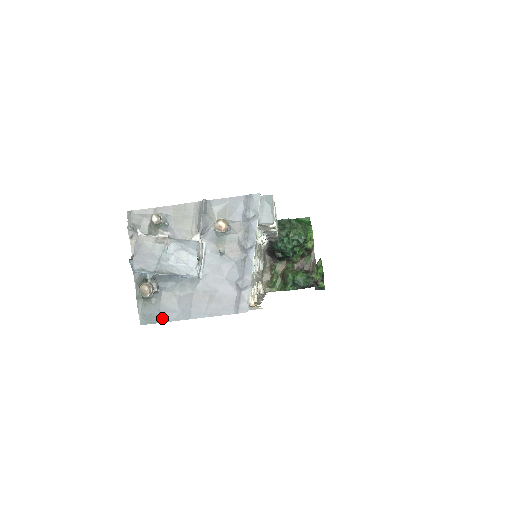
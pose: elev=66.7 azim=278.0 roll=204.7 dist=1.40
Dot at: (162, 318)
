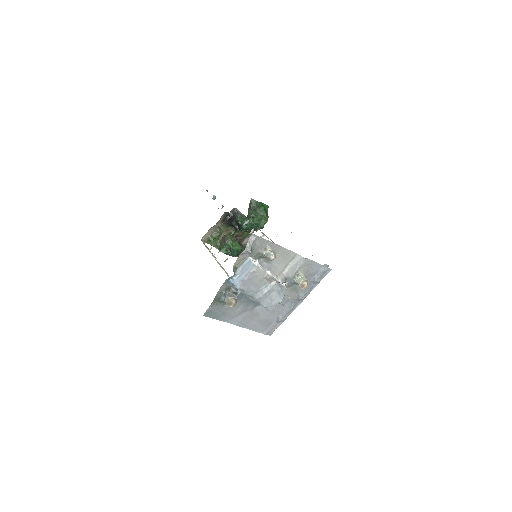
Dot at: (220, 317)
